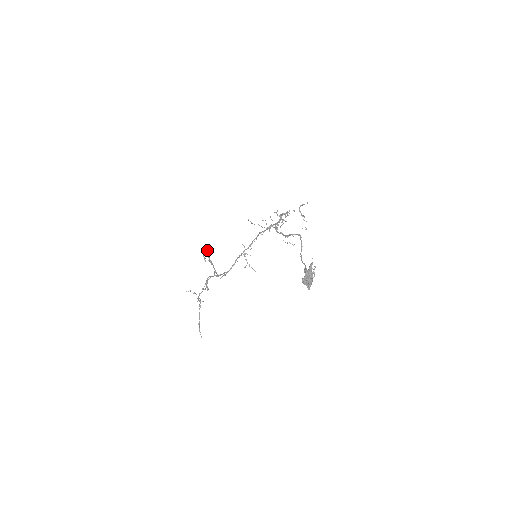
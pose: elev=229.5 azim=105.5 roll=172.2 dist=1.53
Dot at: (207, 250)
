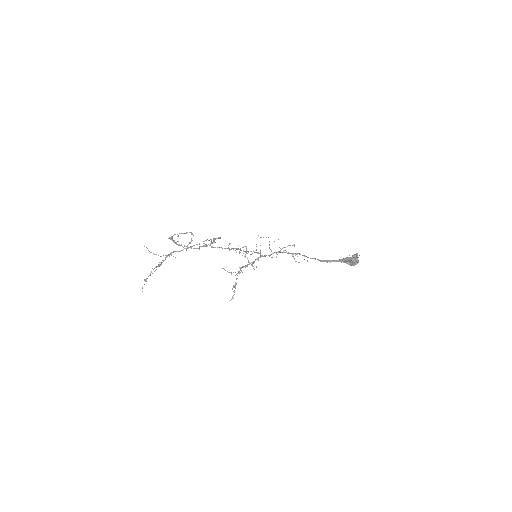
Dot at: occluded
